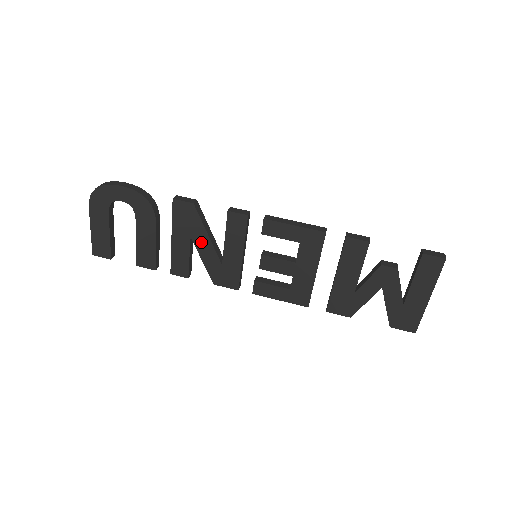
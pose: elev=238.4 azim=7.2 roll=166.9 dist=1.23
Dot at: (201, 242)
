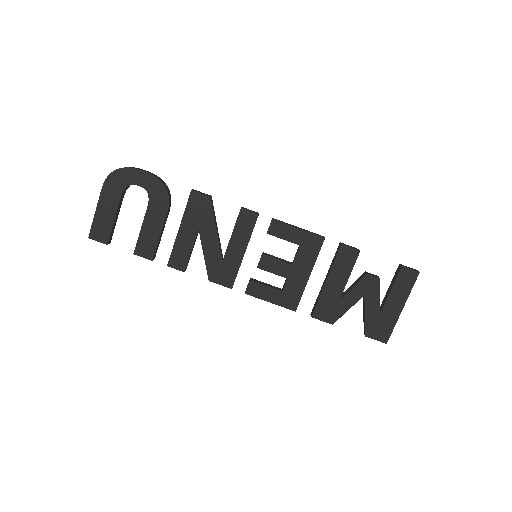
Dot at: (208, 236)
